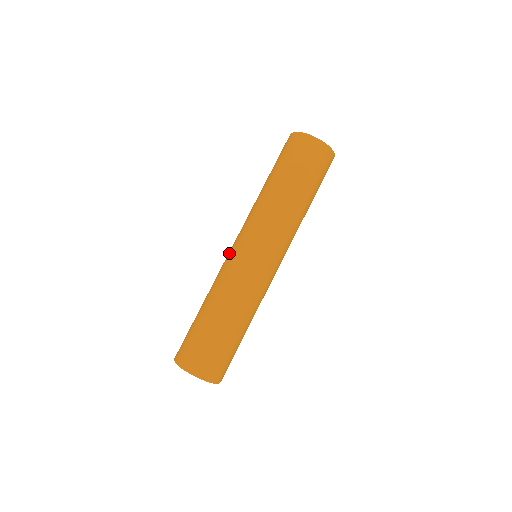
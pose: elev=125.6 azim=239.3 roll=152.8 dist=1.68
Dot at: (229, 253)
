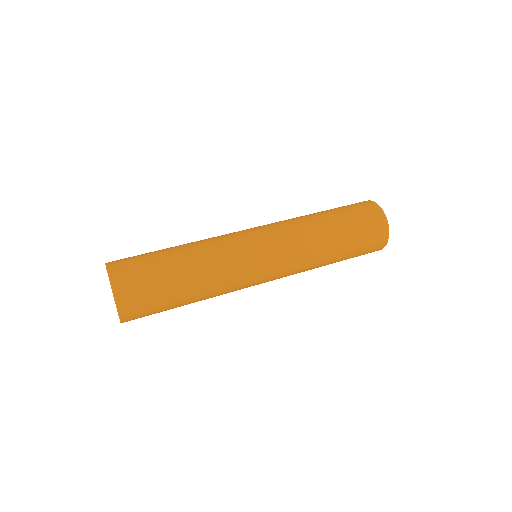
Dot at: (243, 232)
